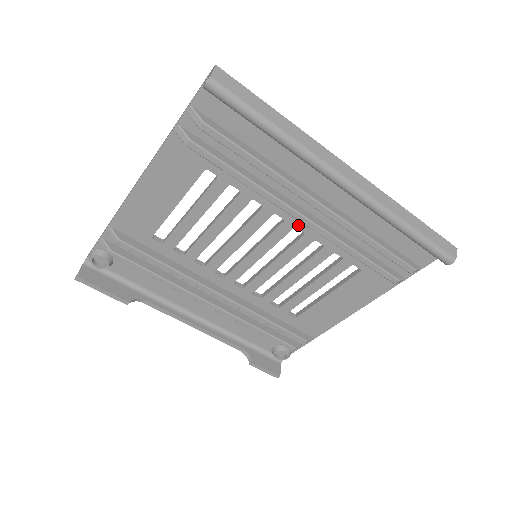
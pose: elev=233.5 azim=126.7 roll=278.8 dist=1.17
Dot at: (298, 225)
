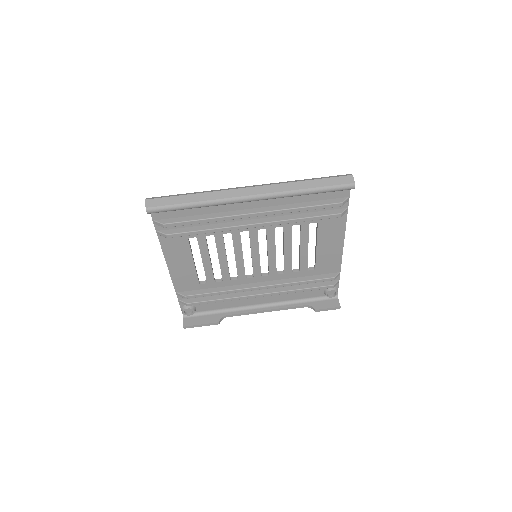
Dot at: (258, 228)
